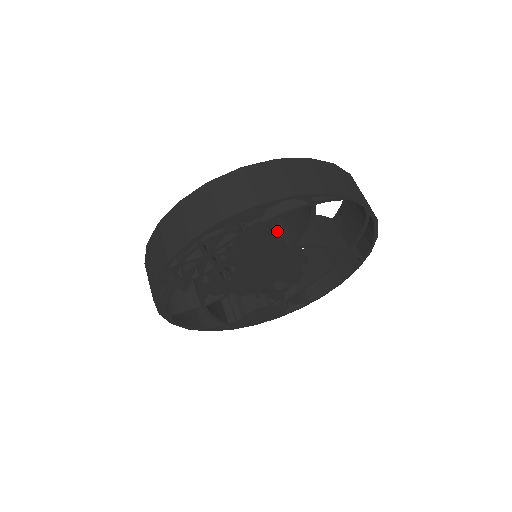
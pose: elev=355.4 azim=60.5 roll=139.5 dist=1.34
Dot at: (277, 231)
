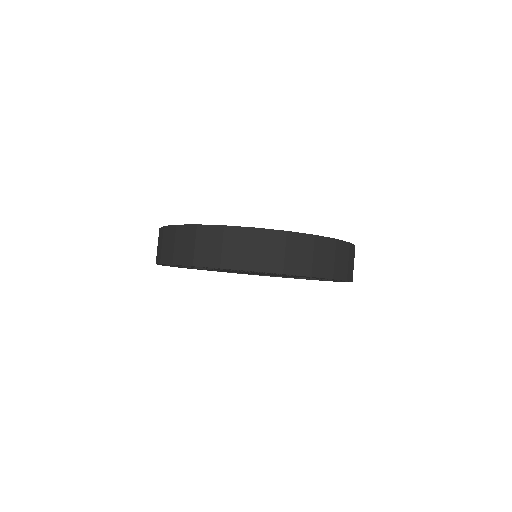
Dot at: occluded
